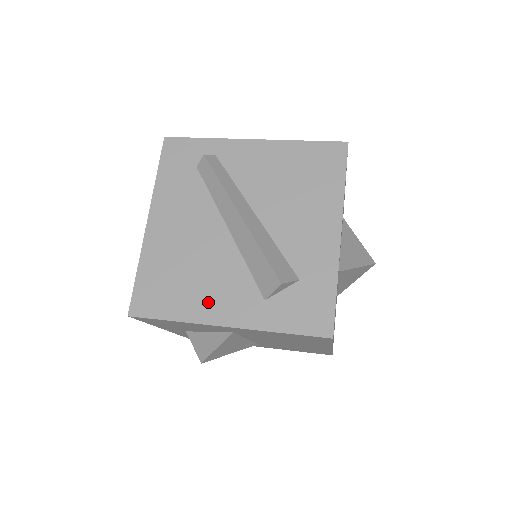
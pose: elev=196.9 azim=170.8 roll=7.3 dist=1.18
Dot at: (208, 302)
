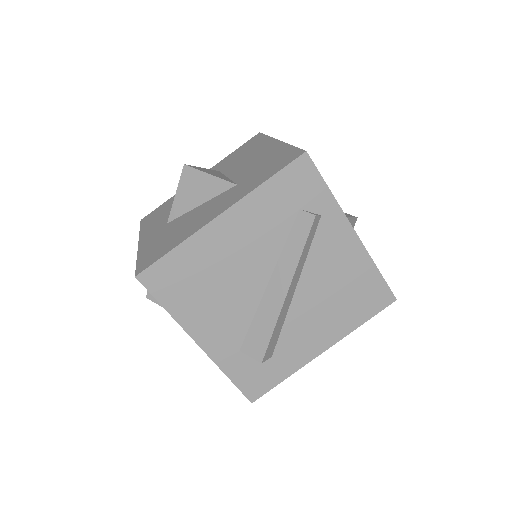
Dot at: (203, 320)
